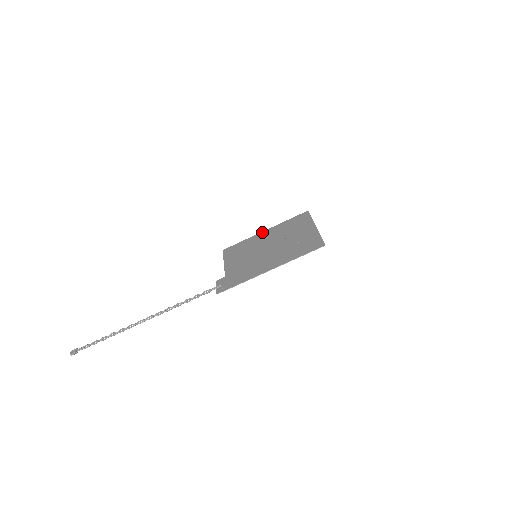
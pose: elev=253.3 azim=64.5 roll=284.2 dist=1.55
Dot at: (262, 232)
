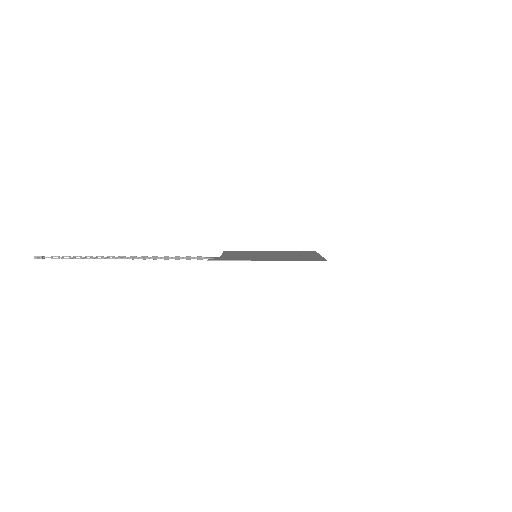
Dot at: (267, 251)
